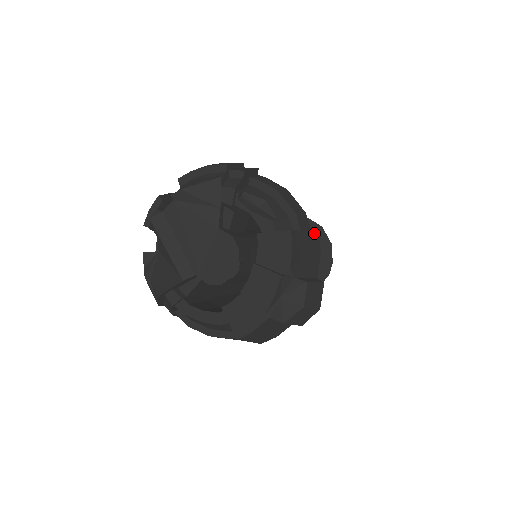
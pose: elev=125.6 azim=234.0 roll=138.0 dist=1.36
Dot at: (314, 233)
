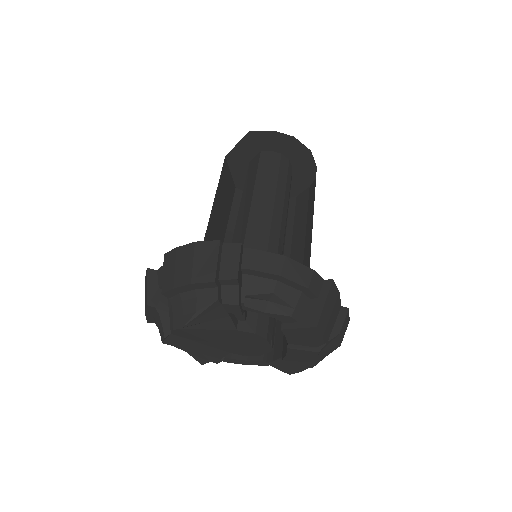
Dot at: (331, 290)
